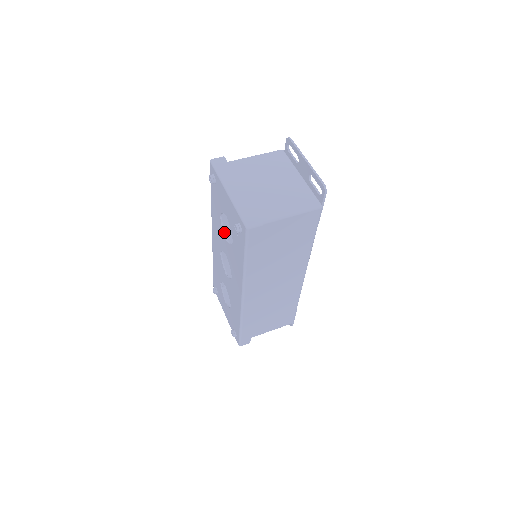
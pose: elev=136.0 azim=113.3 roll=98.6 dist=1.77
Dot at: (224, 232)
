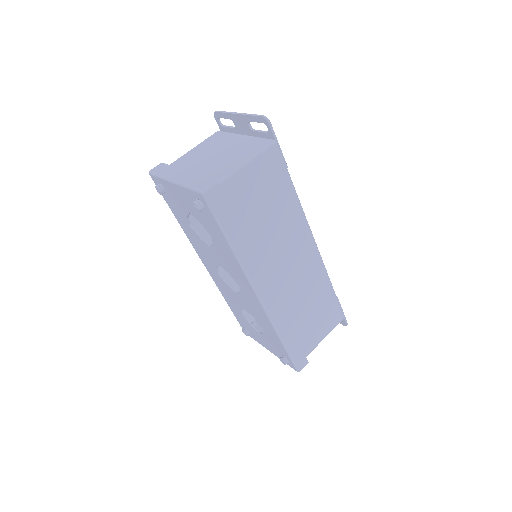
Dot at: (203, 240)
